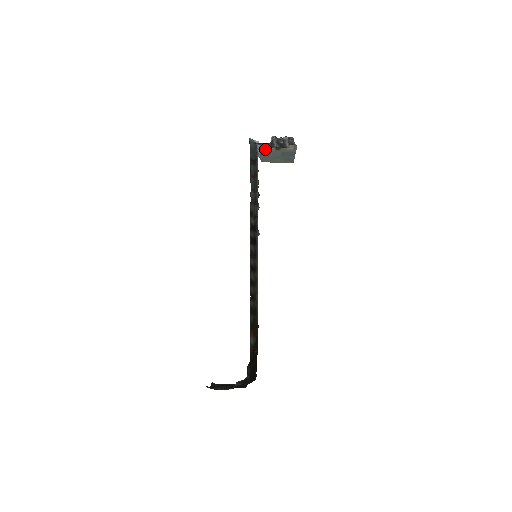
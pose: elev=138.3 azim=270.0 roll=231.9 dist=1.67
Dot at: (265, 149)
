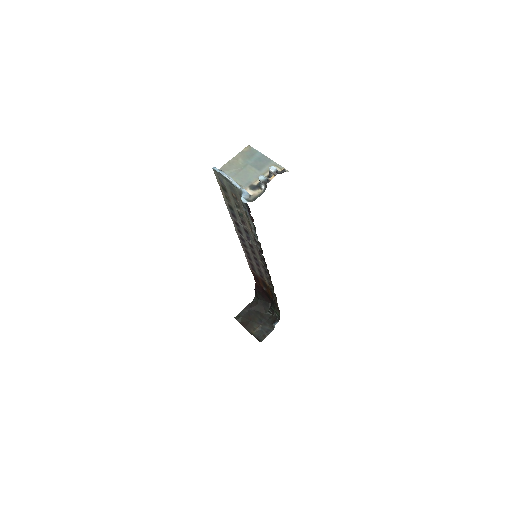
Dot at: (249, 187)
